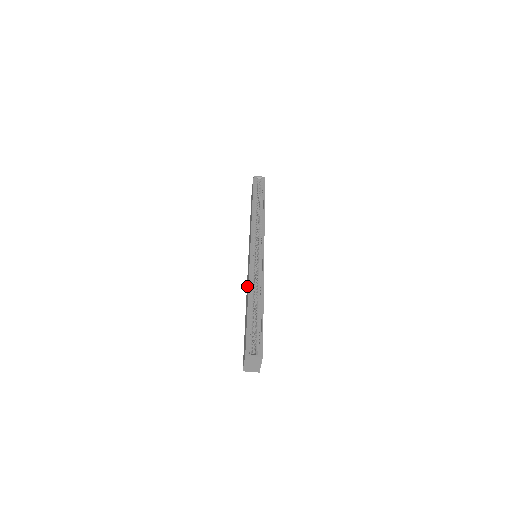
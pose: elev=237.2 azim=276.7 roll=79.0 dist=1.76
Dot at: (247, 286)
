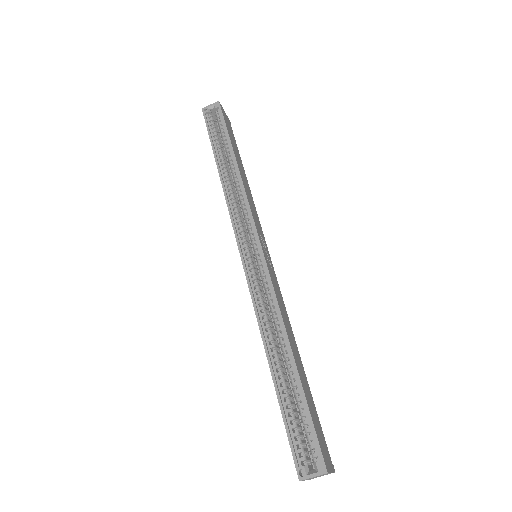
Dot at: occluded
